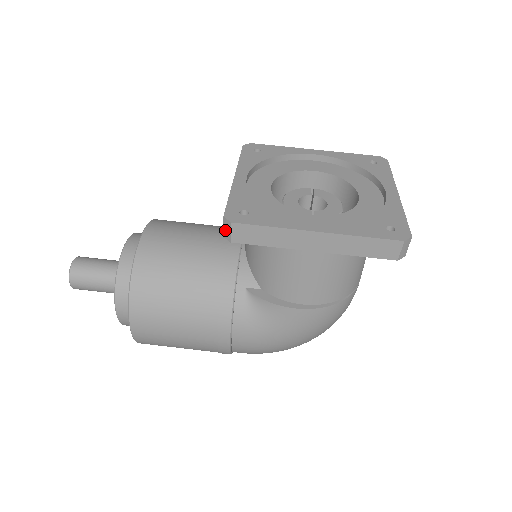
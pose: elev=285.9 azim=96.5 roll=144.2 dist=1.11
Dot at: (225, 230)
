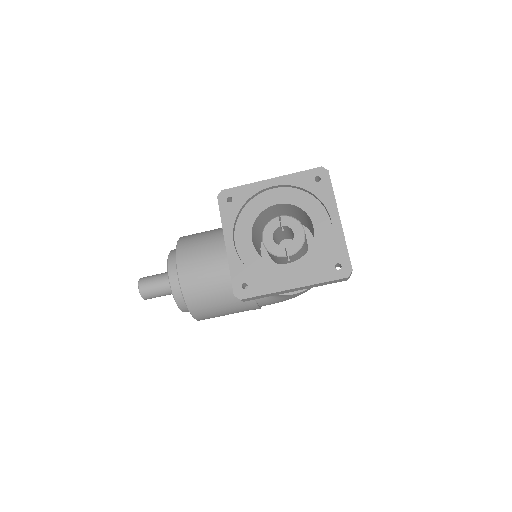
Dot at: occluded
